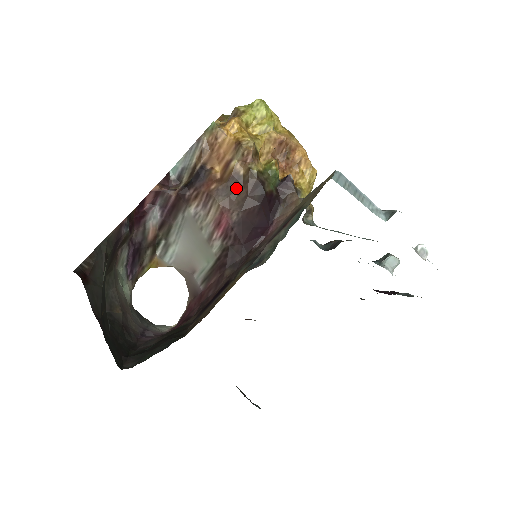
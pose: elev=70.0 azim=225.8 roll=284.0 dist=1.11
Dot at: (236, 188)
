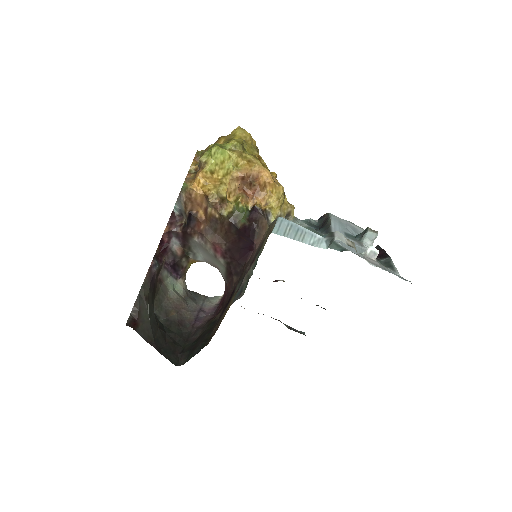
Dot at: (217, 227)
